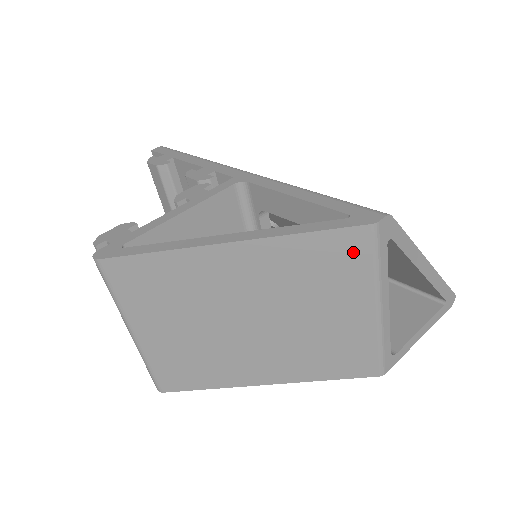
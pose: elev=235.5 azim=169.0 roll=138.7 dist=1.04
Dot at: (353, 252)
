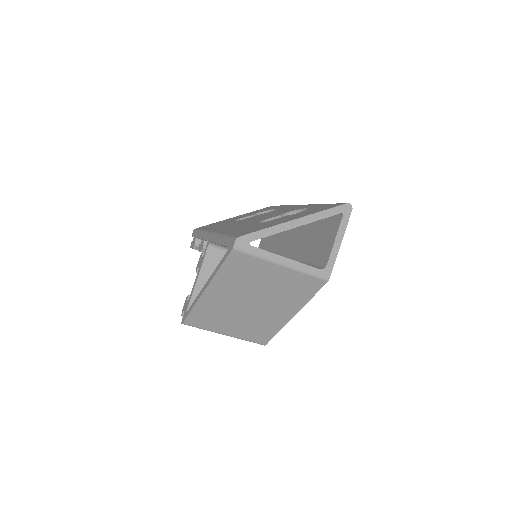
Dot at: (242, 260)
